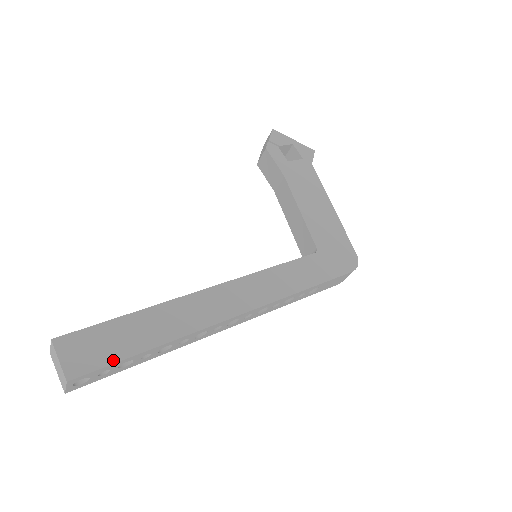
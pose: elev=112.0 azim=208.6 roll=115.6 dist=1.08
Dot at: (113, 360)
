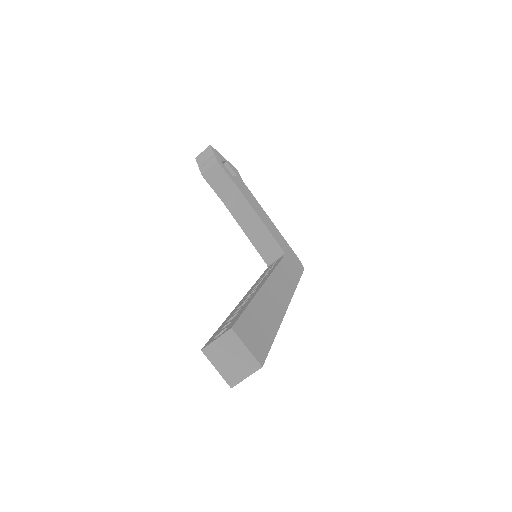
Dot at: (269, 345)
